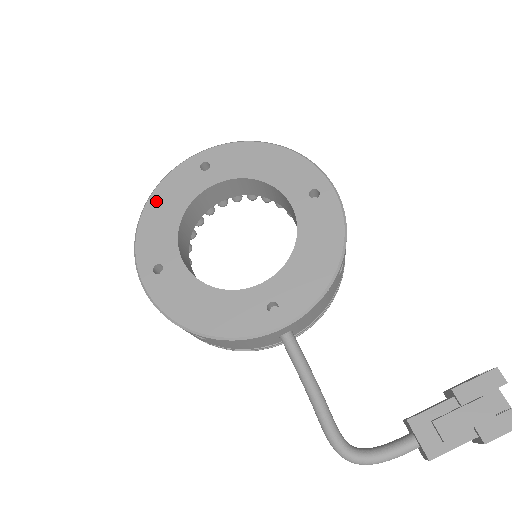
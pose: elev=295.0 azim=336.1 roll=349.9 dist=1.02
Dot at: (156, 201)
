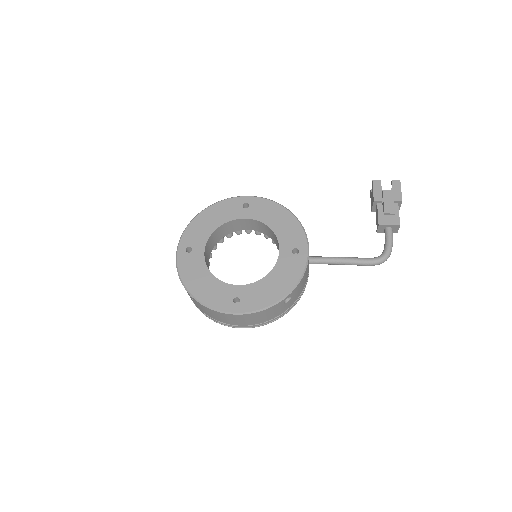
Dot at: (192, 285)
